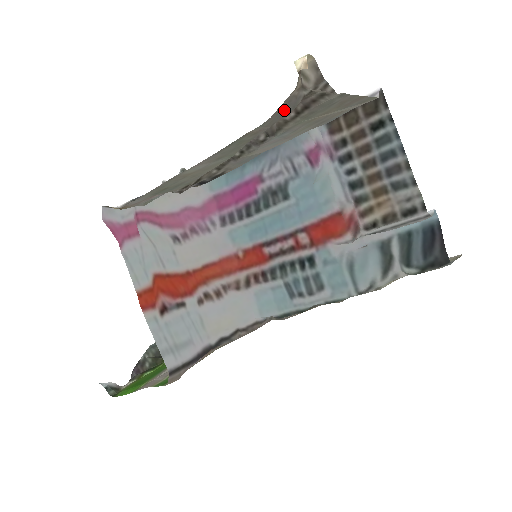
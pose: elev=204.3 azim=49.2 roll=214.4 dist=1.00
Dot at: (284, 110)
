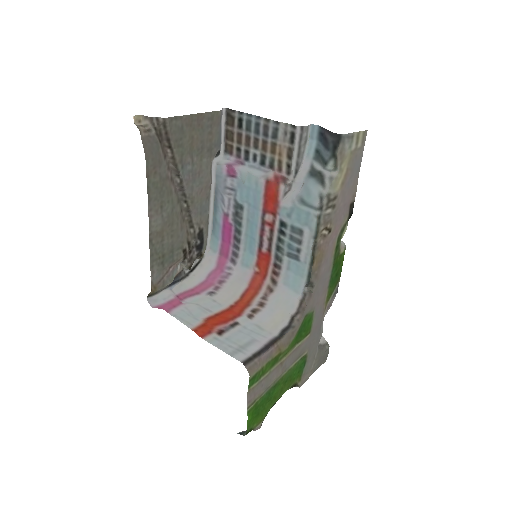
Dot at: (154, 148)
